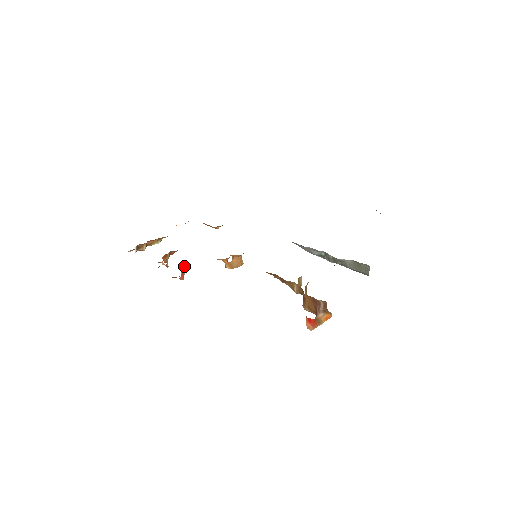
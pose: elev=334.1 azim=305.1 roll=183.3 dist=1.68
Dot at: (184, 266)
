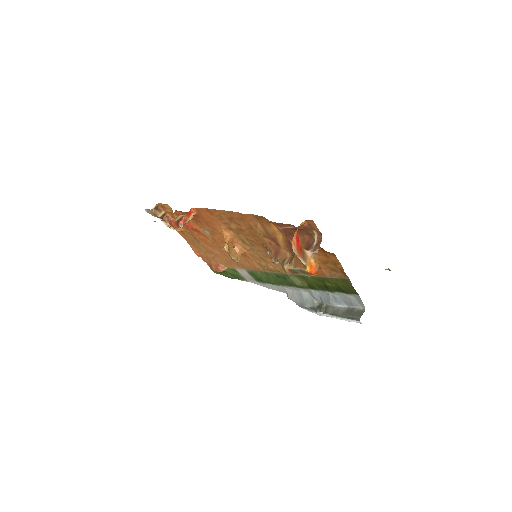
Dot at: (191, 216)
